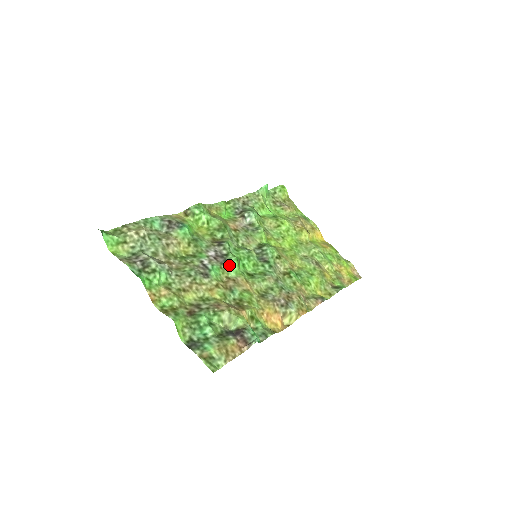
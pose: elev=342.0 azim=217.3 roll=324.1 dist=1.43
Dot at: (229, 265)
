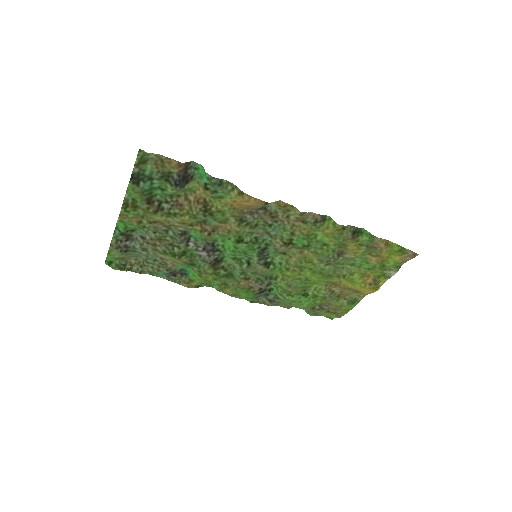
Dot at: (214, 240)
